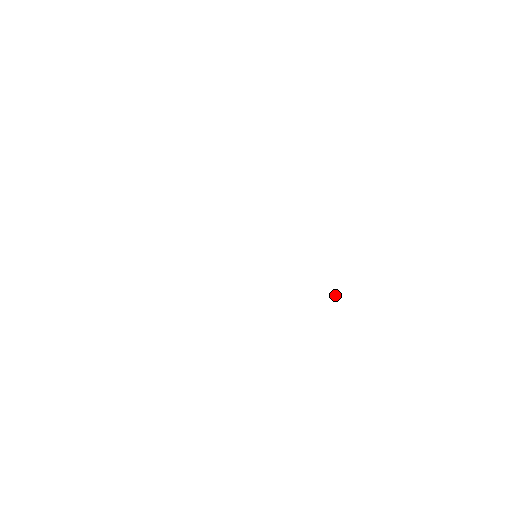
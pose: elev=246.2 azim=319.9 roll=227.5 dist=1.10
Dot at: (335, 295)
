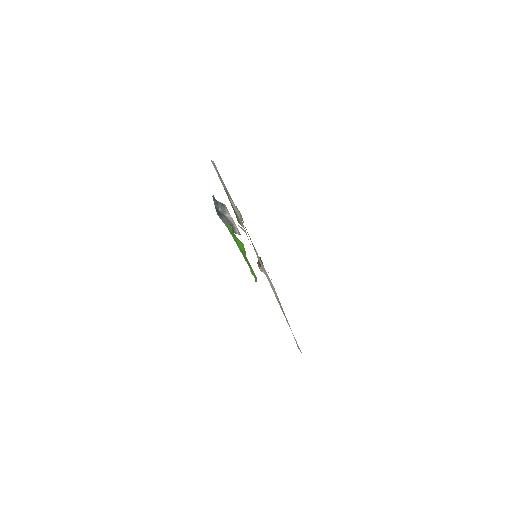
Dot at: occluded
